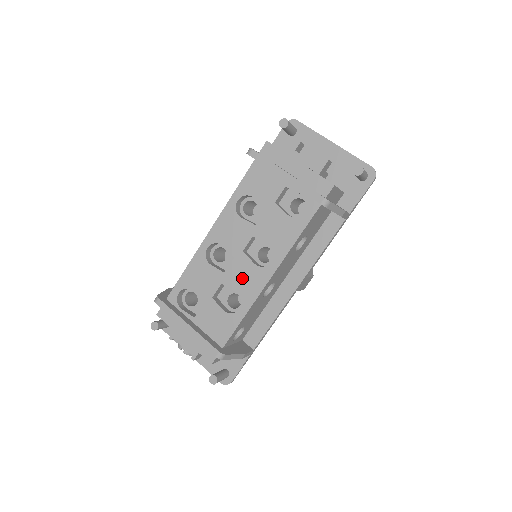
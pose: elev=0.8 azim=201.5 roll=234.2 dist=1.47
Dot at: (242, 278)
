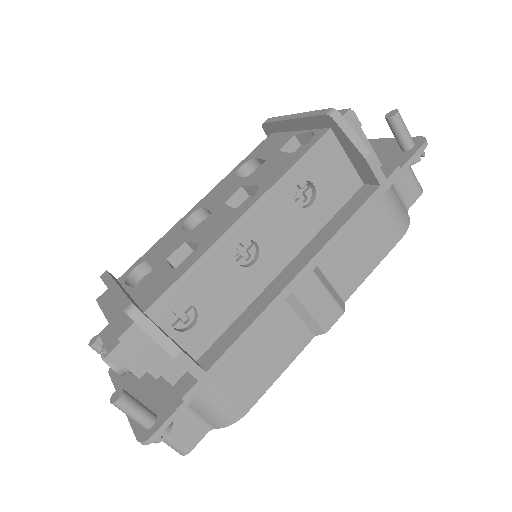
Dot at: (211, 226)
